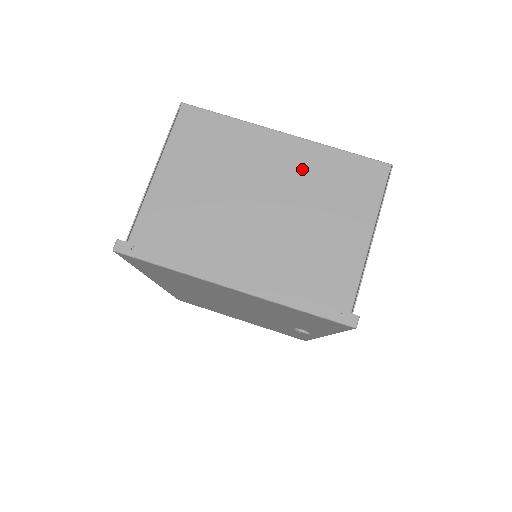
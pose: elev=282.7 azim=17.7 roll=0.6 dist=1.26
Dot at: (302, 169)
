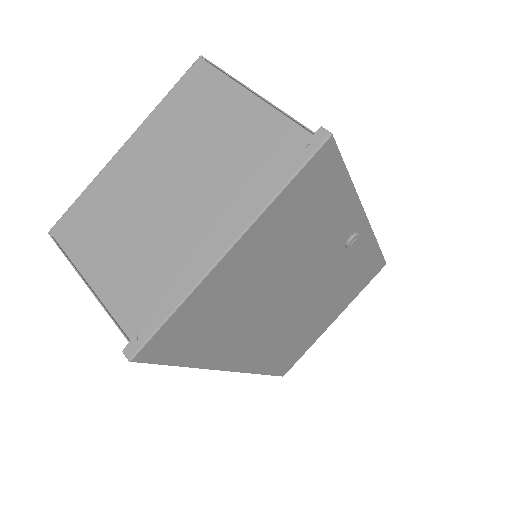
Dot at: (160, 140)
